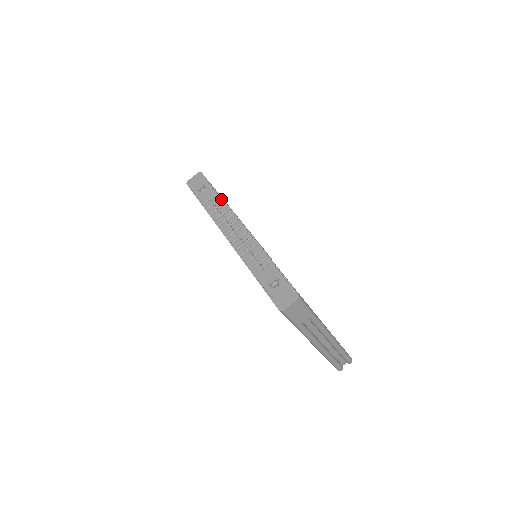
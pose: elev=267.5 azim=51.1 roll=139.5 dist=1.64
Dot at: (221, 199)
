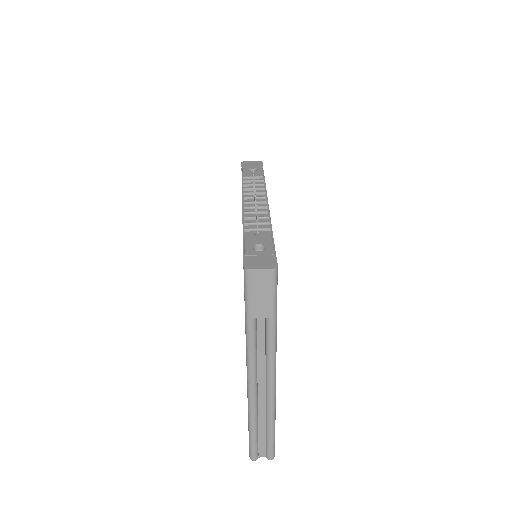
Dot at: (264, 182)
